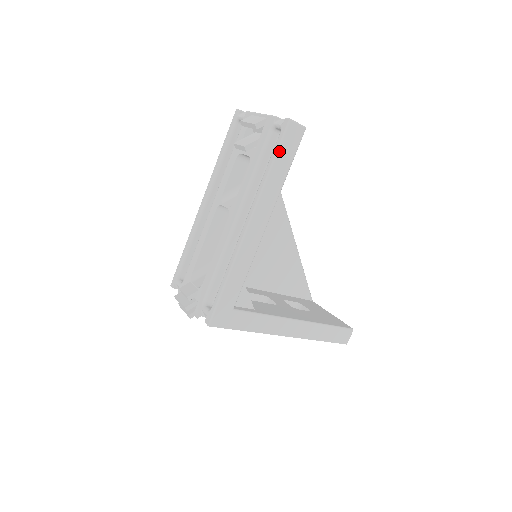
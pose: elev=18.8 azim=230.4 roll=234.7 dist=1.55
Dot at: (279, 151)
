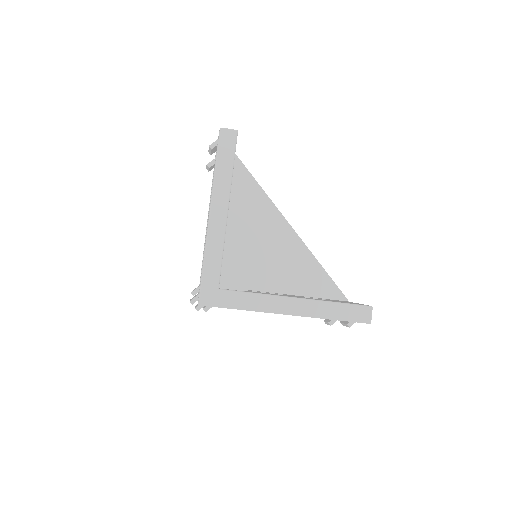
Dot at: (218, 152)
